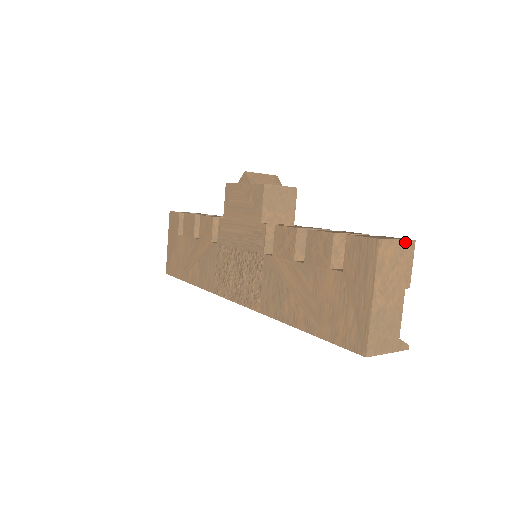
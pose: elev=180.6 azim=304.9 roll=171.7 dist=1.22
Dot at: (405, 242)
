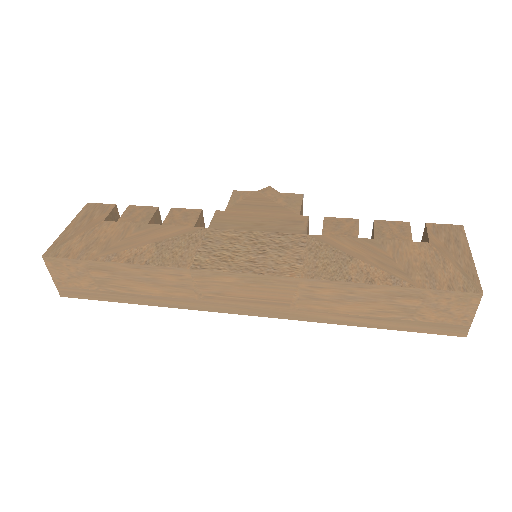
Dot at: occluded
